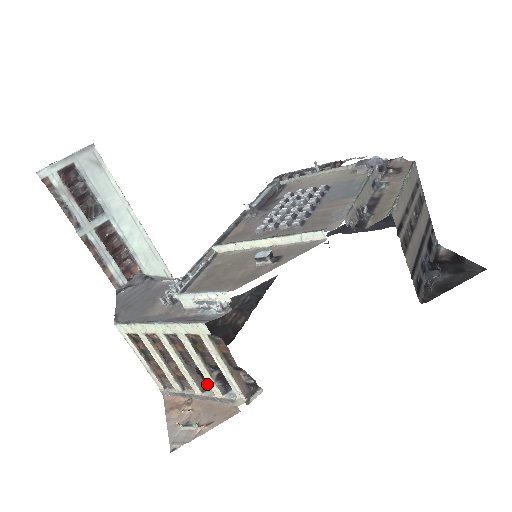
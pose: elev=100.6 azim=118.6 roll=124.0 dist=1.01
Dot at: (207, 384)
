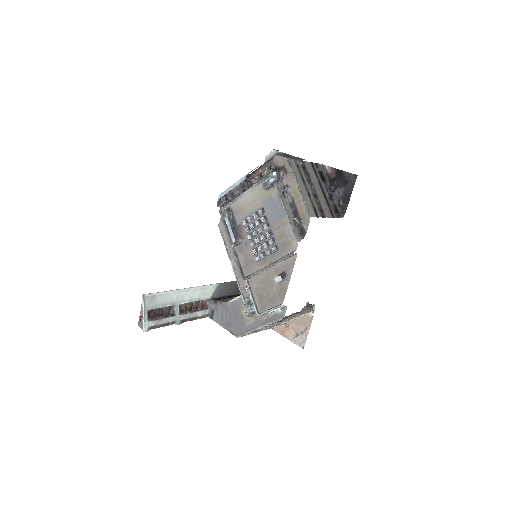
Dot at: occluded
